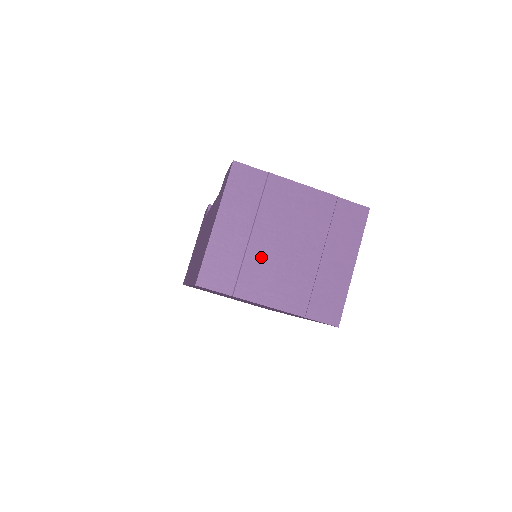
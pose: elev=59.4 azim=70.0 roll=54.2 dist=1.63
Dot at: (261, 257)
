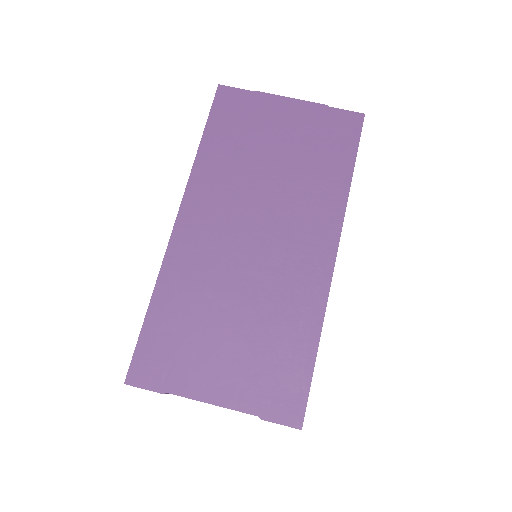
Dot at: occluded
